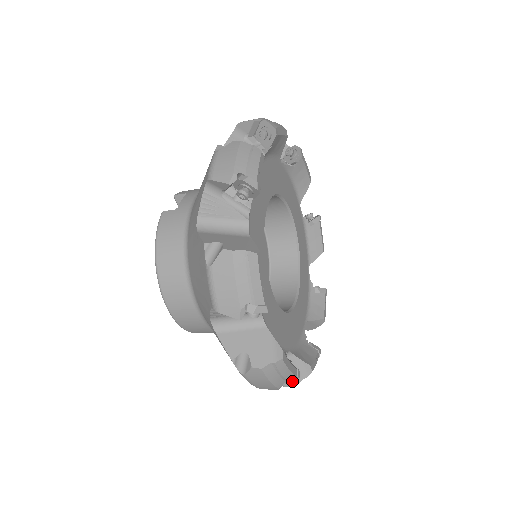
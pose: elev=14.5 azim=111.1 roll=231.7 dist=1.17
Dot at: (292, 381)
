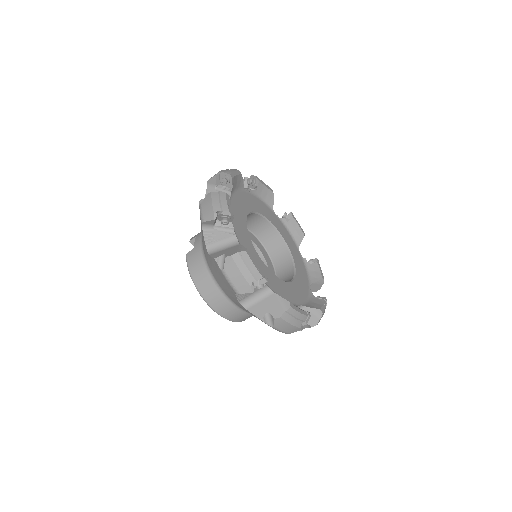
Dot at: (306, 320)
